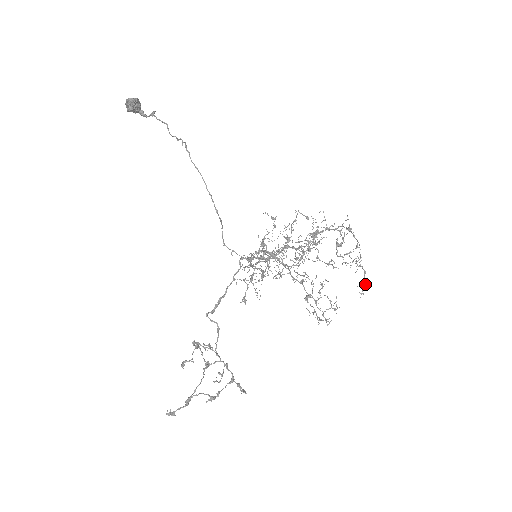
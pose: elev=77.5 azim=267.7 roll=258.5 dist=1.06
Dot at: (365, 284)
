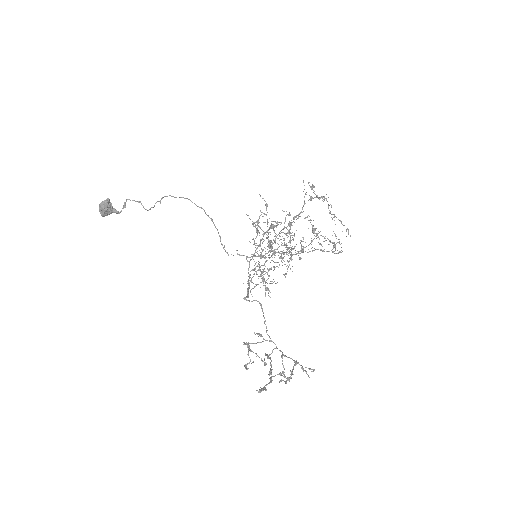
Dot at: occluded
